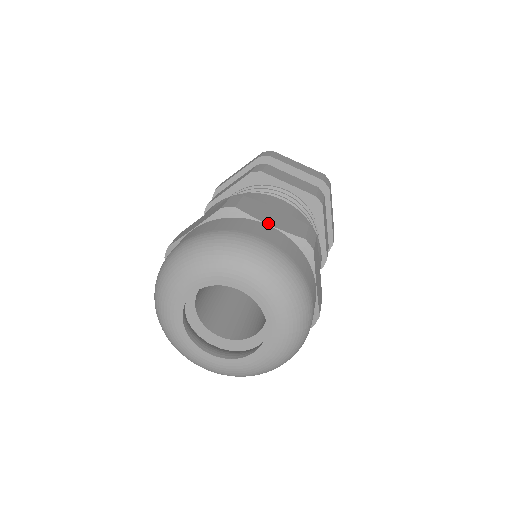
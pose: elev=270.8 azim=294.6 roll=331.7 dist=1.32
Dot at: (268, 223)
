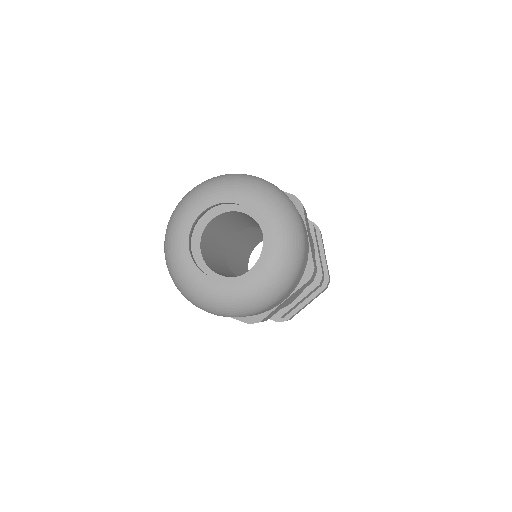
Dot at: (308, 234)
